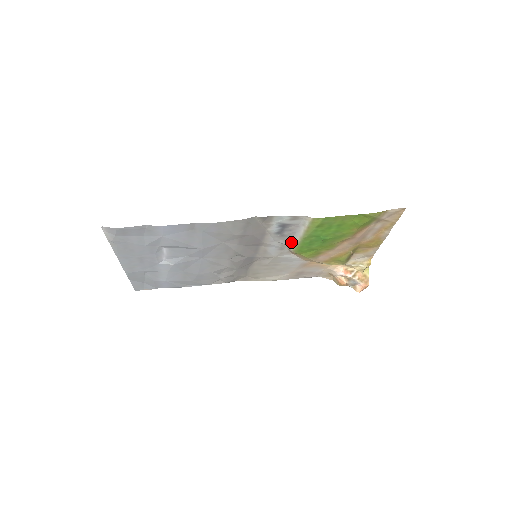
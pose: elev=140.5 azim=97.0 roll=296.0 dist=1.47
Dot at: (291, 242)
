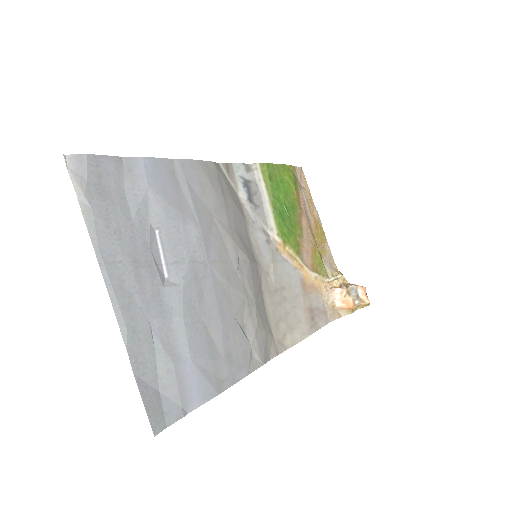
Dot at: (268, 220)
